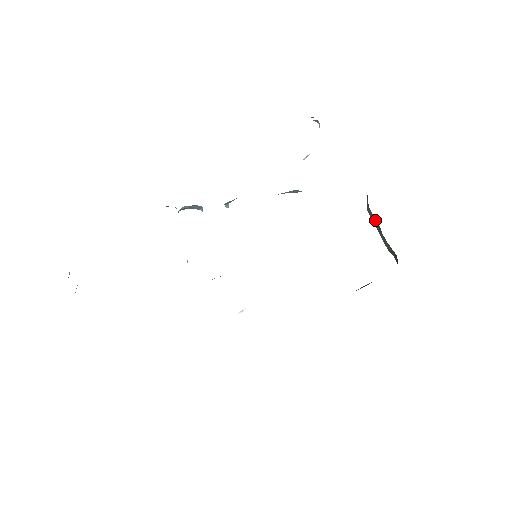
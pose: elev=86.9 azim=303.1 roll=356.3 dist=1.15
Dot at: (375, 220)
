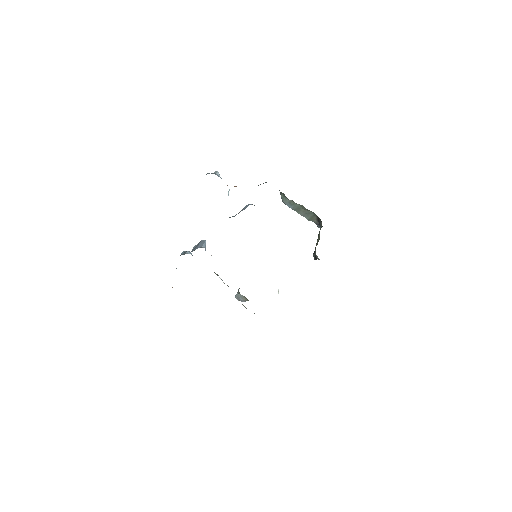
Dot at: (294, 203)
